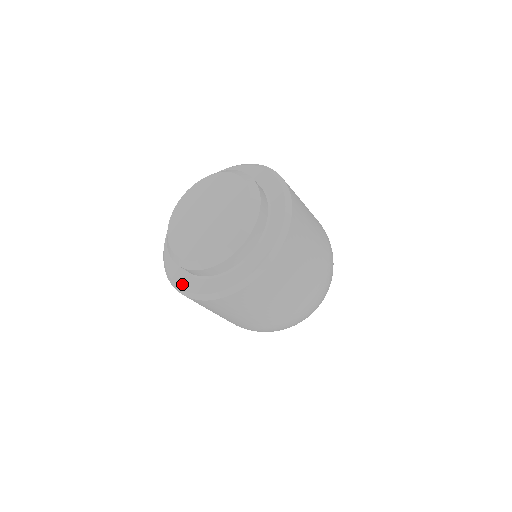
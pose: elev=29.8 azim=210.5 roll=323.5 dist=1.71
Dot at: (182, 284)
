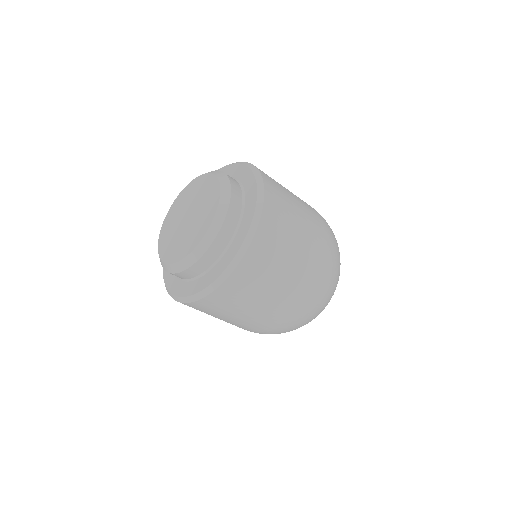
Dot at: (172, 288)
